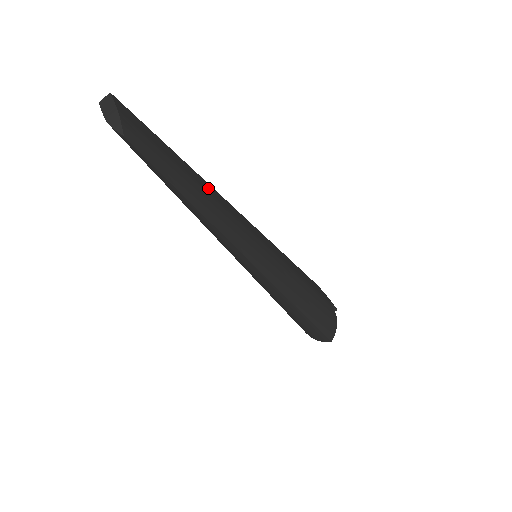
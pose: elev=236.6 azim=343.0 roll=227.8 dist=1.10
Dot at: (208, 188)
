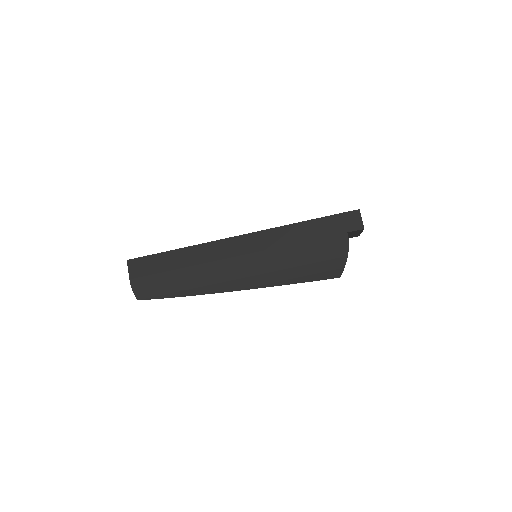
Dot at: (196, 259)
